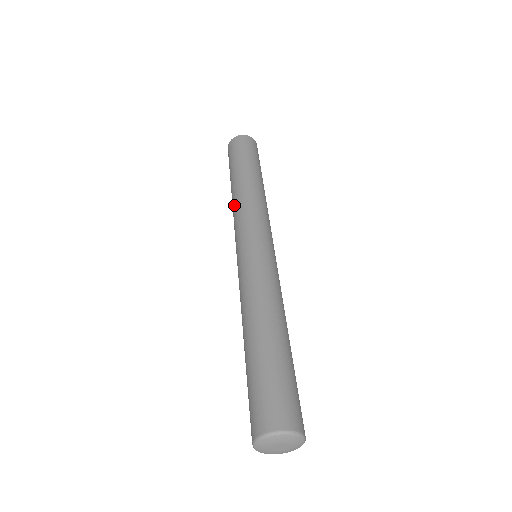
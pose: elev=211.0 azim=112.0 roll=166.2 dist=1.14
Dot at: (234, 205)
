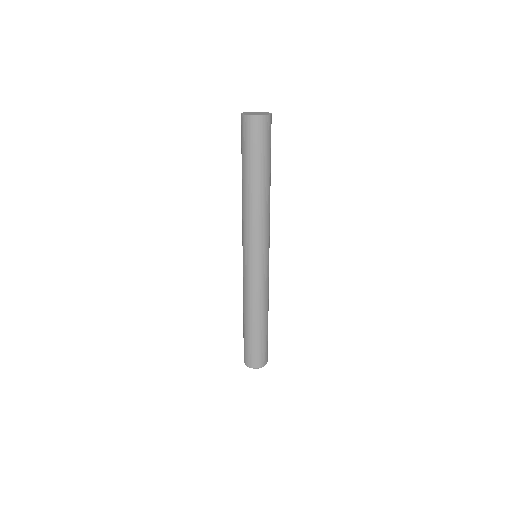
Dot at: (243, 211)
